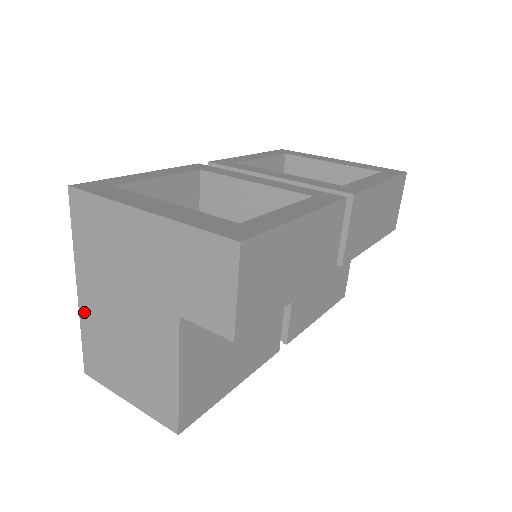
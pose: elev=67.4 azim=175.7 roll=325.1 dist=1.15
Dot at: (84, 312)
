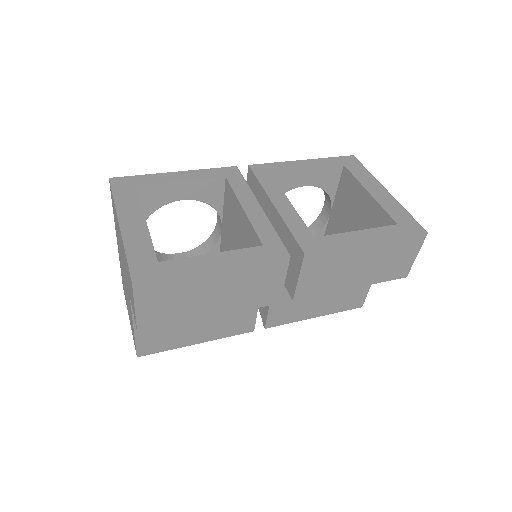
Dot at: occluded
